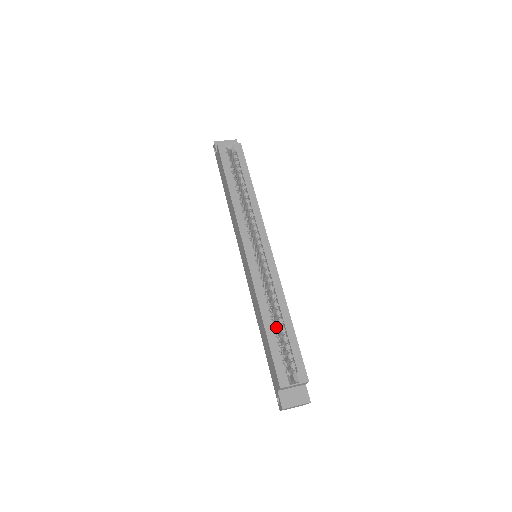
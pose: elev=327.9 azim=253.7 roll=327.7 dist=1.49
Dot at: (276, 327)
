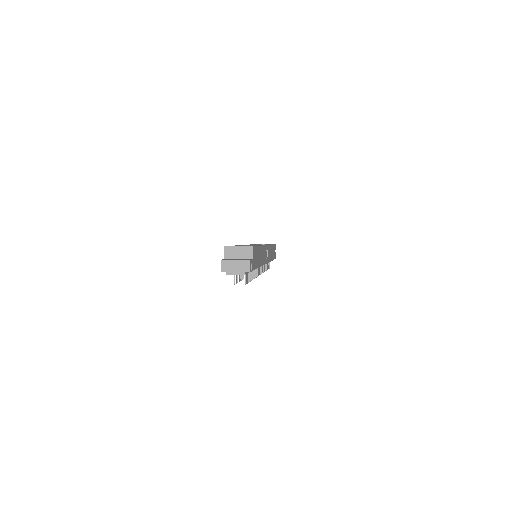
Dot at: occluded
